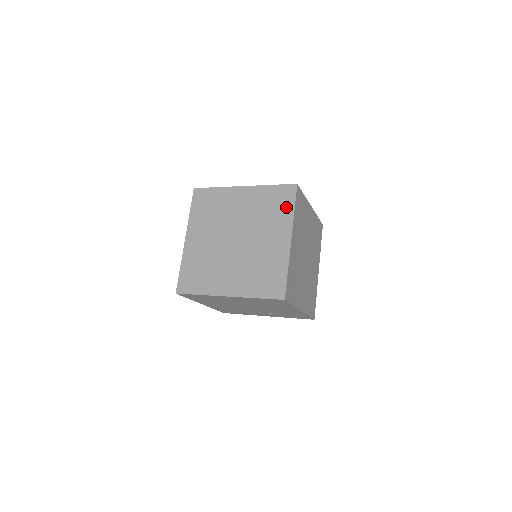
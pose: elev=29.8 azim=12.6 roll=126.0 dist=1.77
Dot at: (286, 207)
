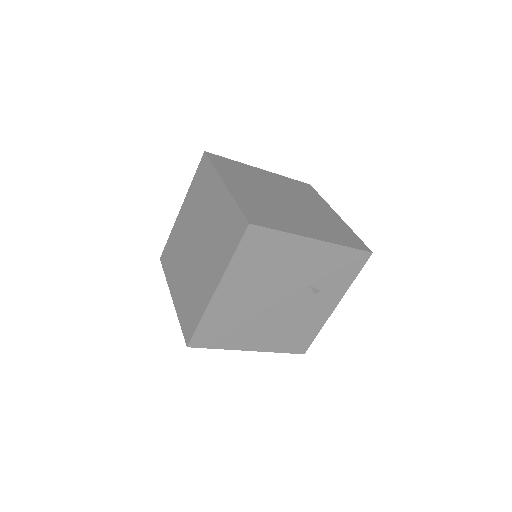
Dot at: (208, 173)
